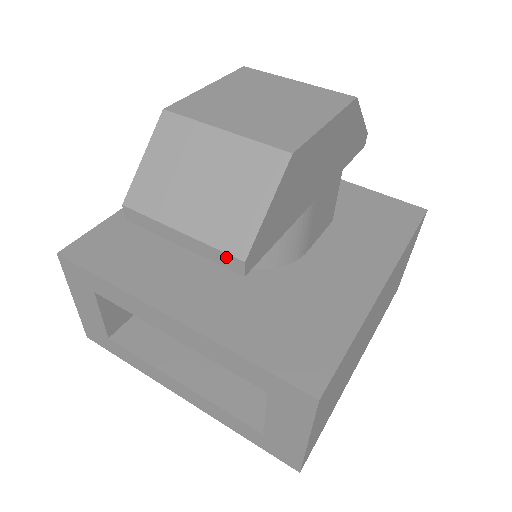
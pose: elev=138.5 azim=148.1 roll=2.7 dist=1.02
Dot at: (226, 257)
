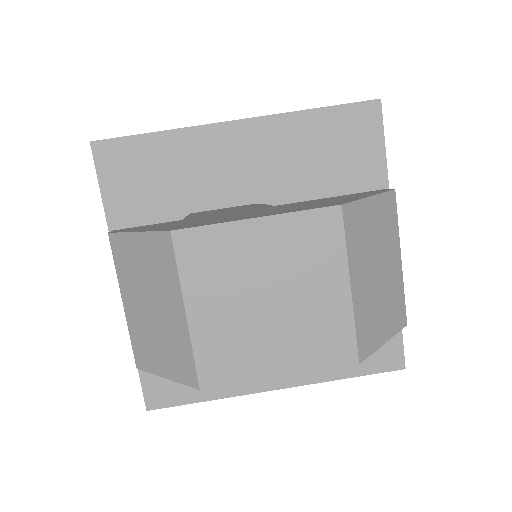
Dot at: (134, 349)
